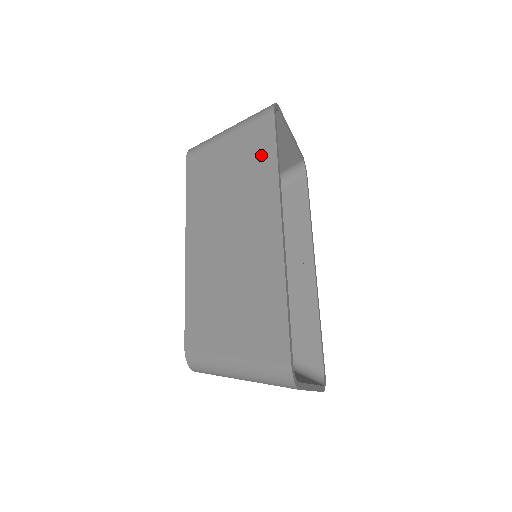
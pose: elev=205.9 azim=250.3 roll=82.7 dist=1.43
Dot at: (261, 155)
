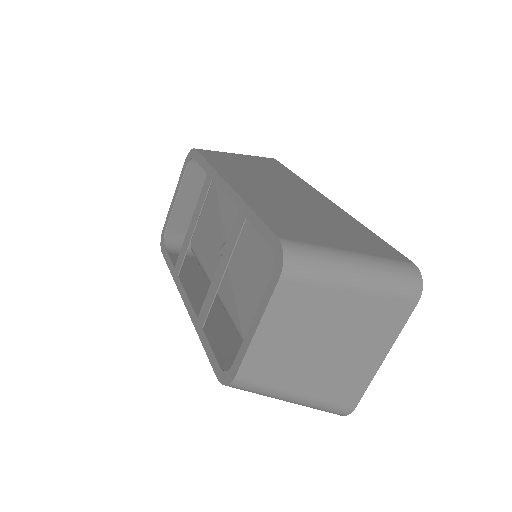
Dot at: (279, 169)
